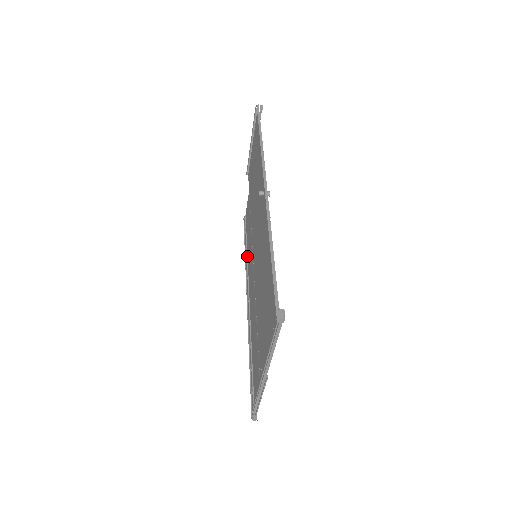
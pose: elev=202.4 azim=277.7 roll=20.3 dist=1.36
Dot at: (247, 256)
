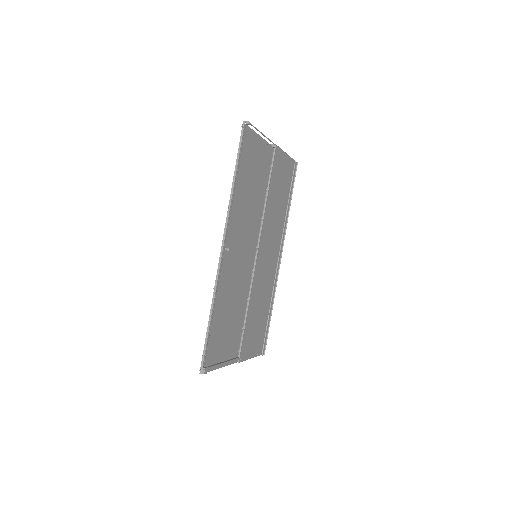
Dot at: (285, 214)
